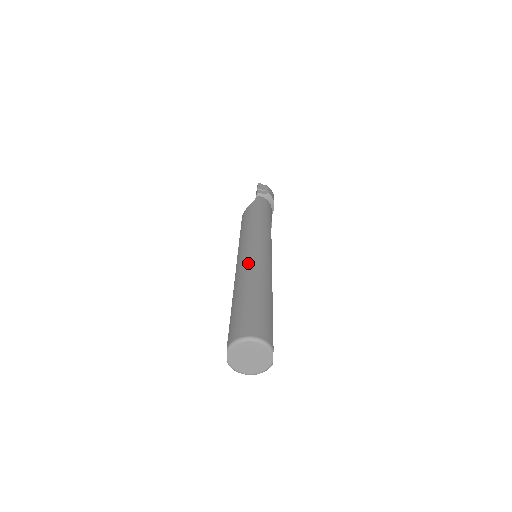
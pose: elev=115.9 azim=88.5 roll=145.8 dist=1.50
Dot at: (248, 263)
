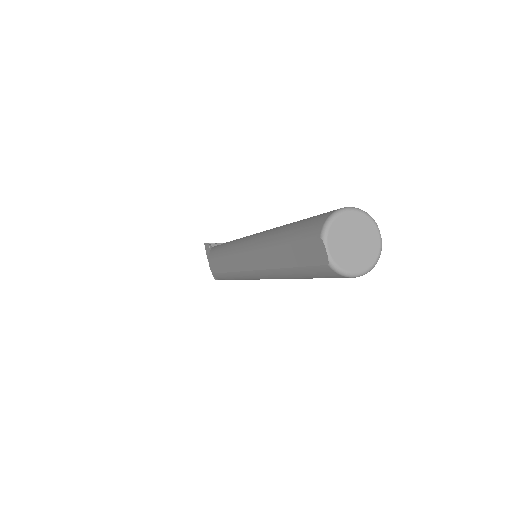
Dot at: (262, 232)
